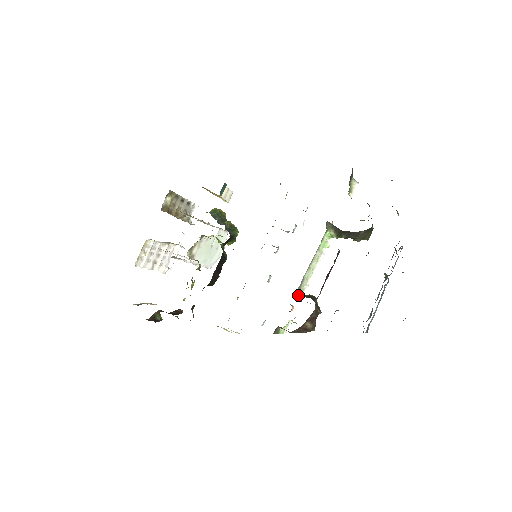
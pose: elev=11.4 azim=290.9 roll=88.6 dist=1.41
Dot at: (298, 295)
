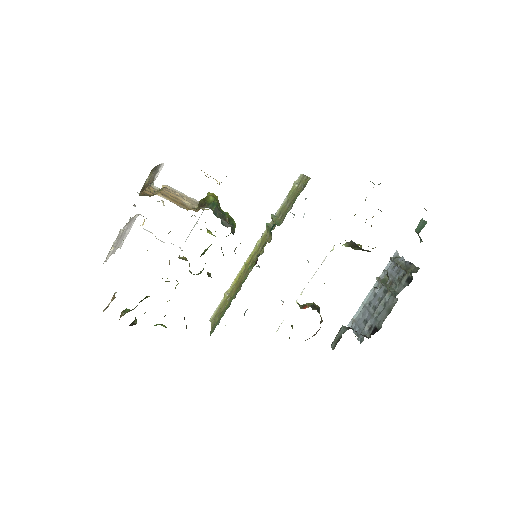
Dot at: occluded
